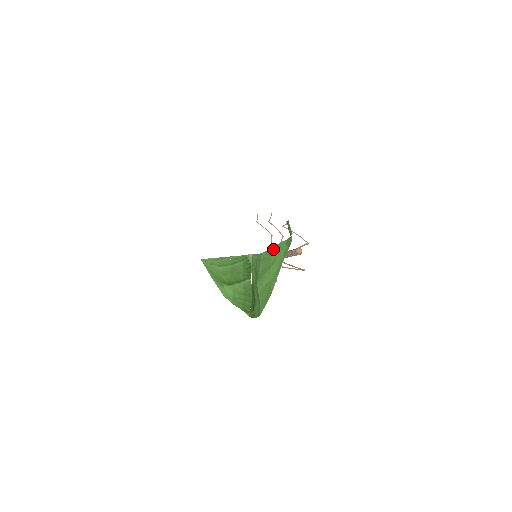
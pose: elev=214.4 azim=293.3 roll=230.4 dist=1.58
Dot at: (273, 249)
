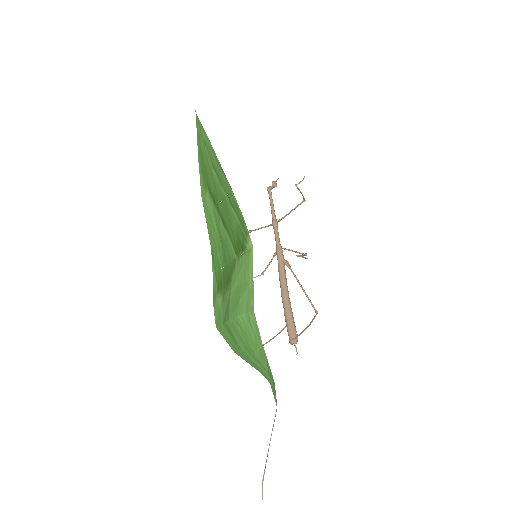
Dot at: (262, 349)
